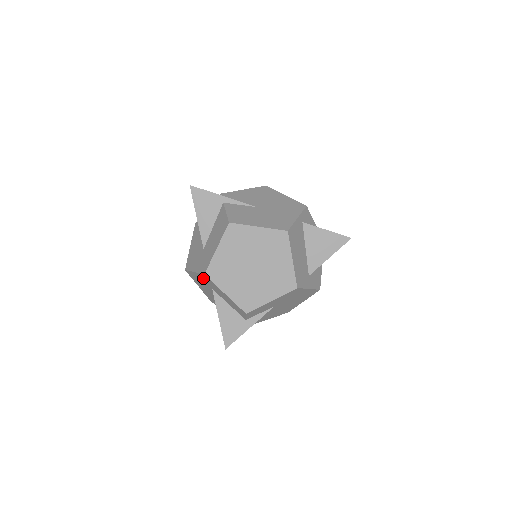
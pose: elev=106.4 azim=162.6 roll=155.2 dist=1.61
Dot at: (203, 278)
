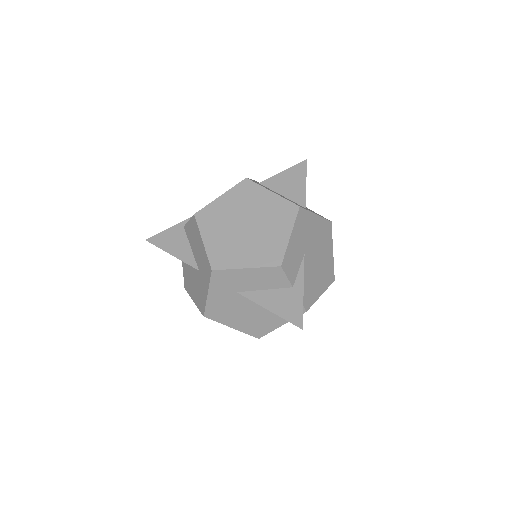
Dot at: (218, 286)
